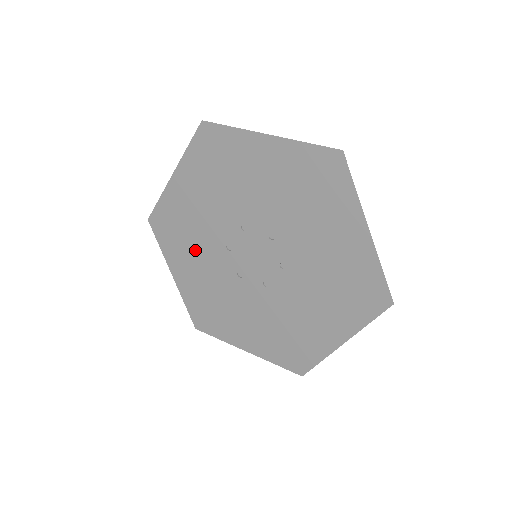
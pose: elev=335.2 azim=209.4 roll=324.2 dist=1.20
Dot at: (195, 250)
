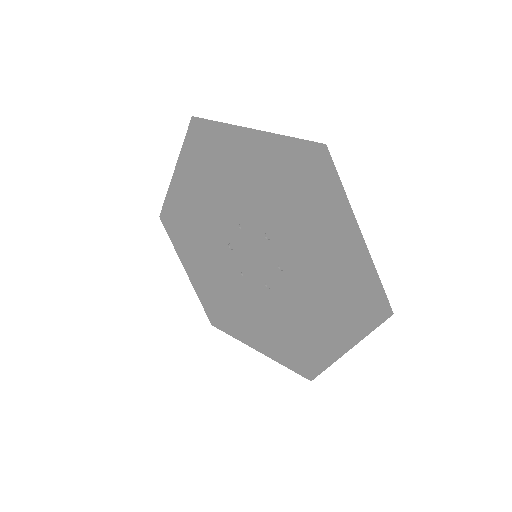
Dot at: (212, 189)
